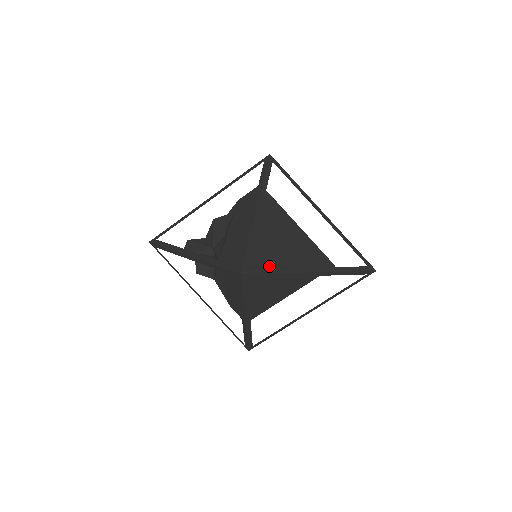
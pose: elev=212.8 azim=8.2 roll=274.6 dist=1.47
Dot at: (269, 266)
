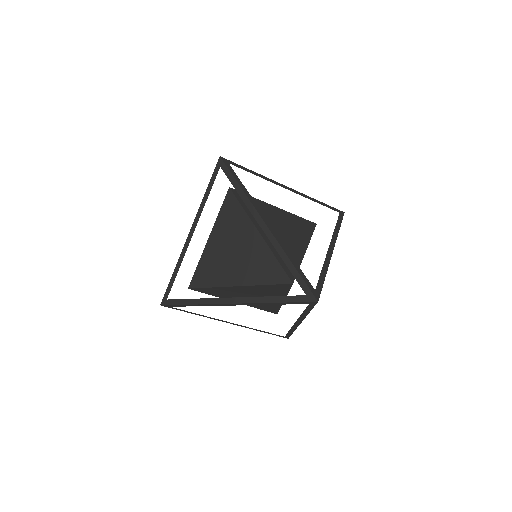
Dot at: (214, 286)
